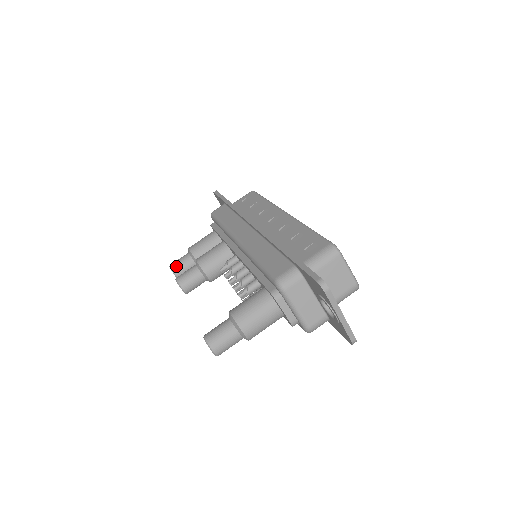
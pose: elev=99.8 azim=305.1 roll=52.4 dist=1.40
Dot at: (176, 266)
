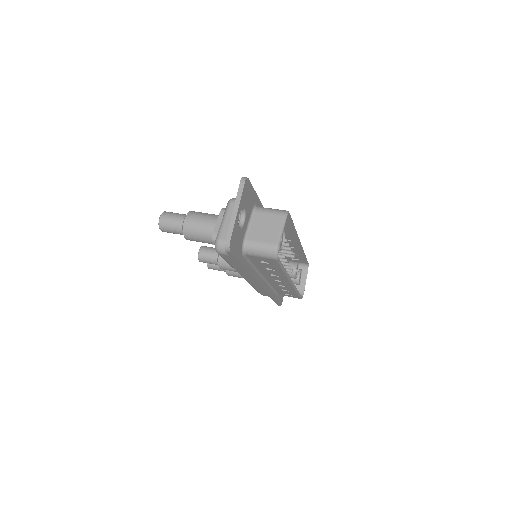
Dot at: occluded
